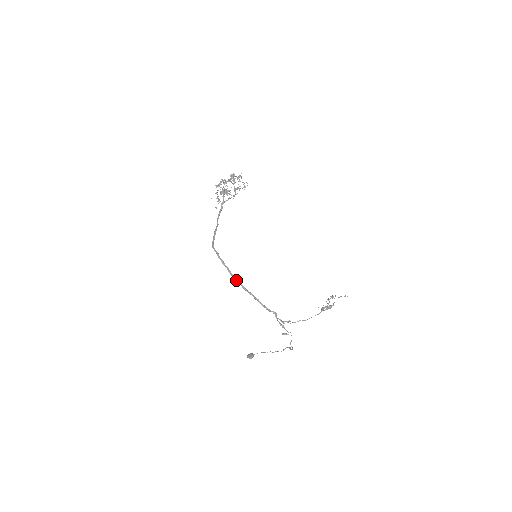
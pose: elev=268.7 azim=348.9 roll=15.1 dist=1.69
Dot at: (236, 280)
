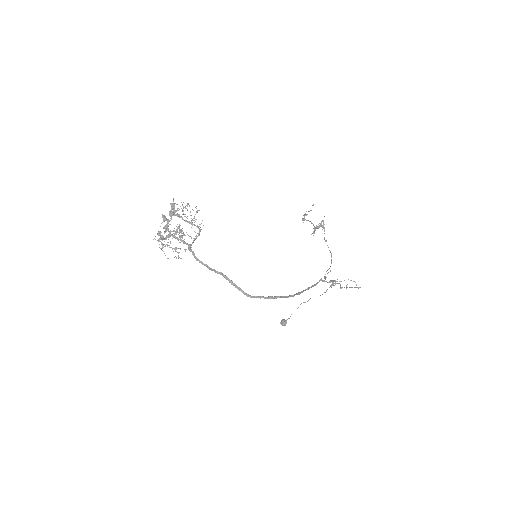
Dot at: (291, 296)
